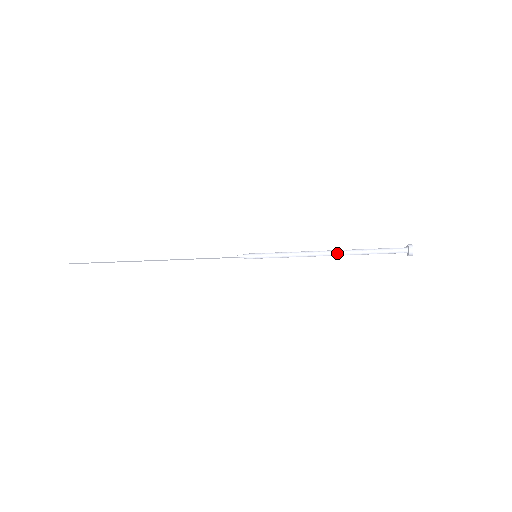
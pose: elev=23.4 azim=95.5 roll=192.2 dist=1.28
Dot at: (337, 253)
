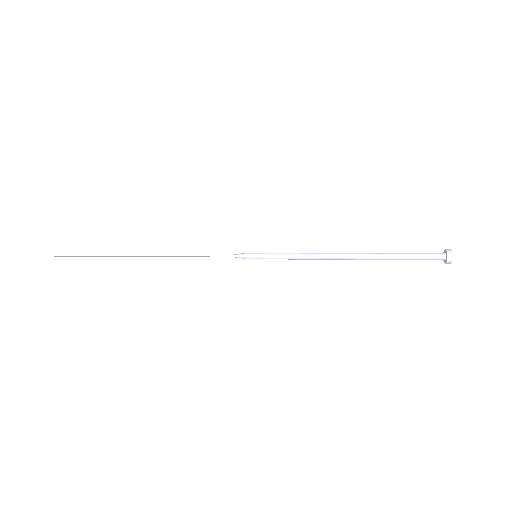
Dot at: (356, 257)
